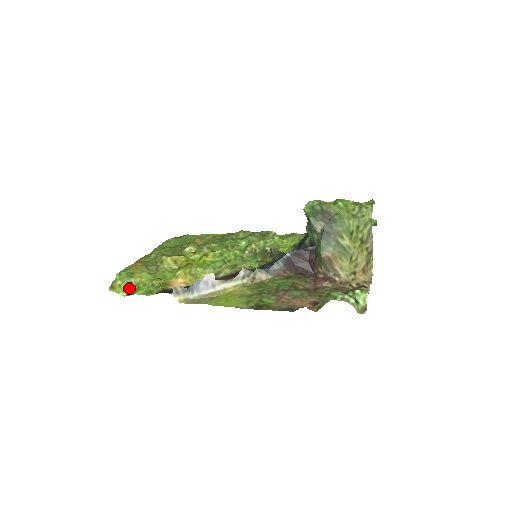
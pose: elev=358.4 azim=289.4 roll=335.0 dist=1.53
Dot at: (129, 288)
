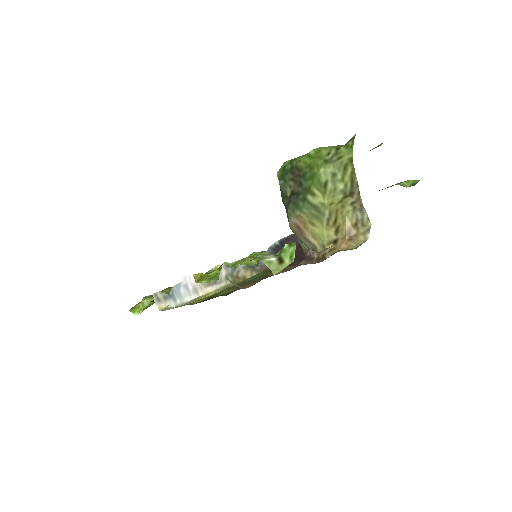
Dot at: occluded
